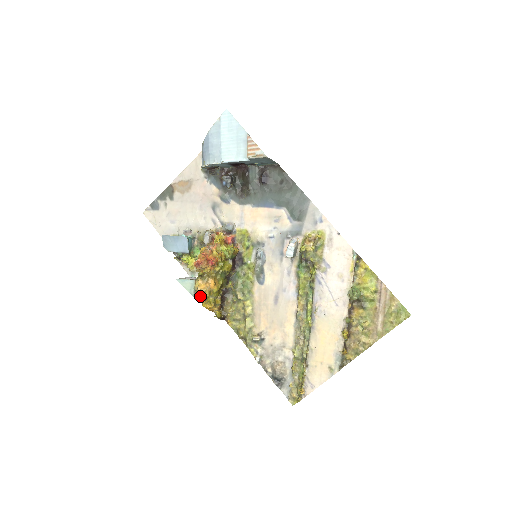
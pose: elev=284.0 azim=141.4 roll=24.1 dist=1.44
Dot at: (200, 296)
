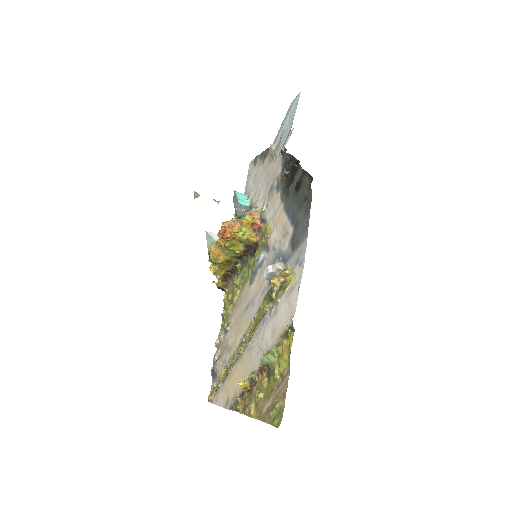
Dot at: (210, 257)
